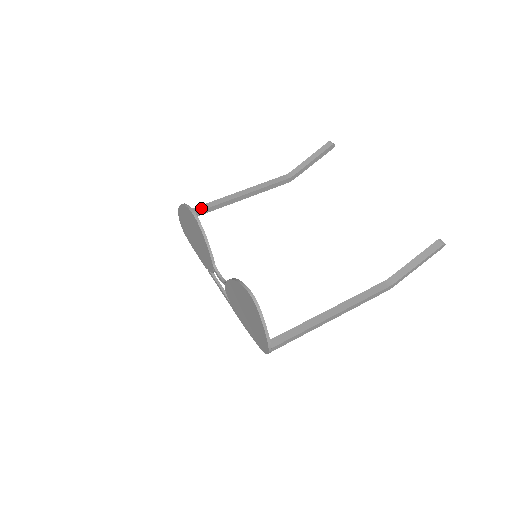
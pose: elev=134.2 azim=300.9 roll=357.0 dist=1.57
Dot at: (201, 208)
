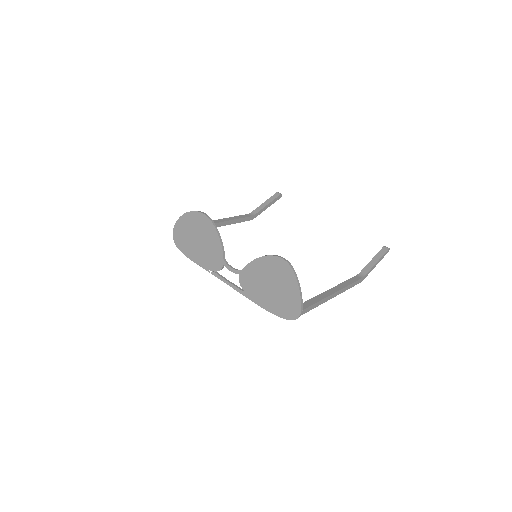
Dot at: occluded
